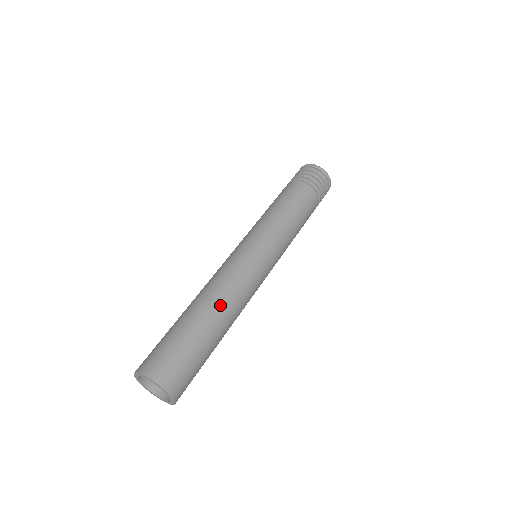
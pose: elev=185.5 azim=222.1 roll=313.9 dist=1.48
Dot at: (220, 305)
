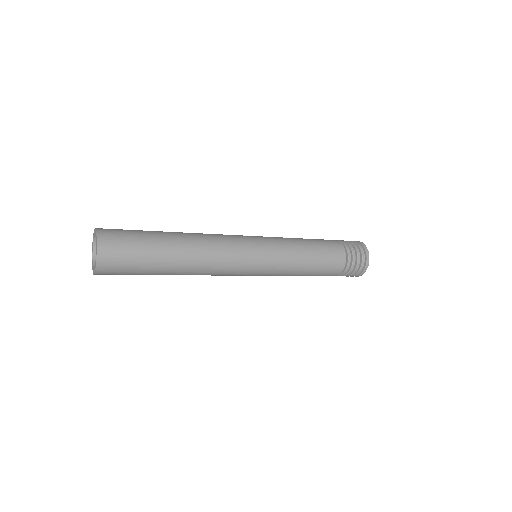
Dot at: (191, 240)
